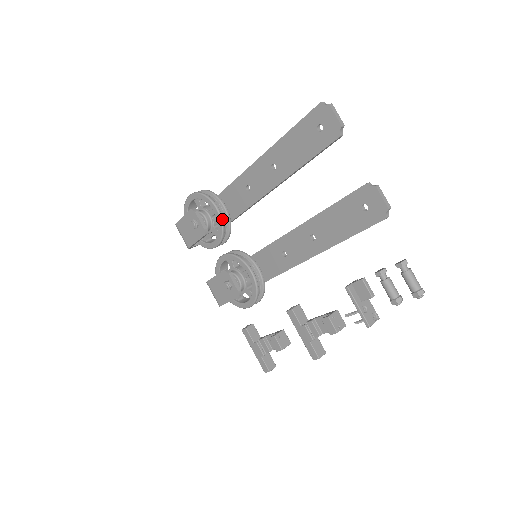
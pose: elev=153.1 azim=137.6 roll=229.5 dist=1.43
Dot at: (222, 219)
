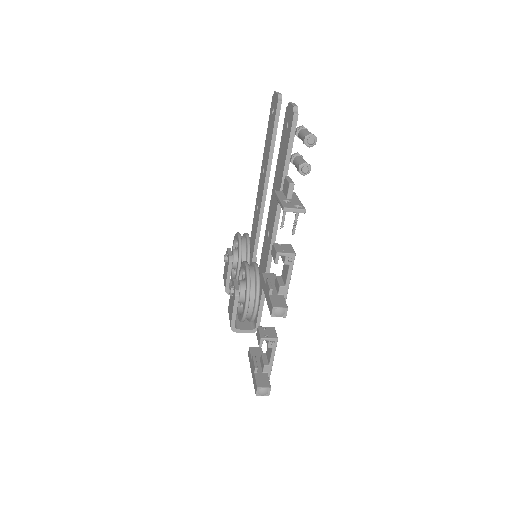
Dot at: (240, 241)
